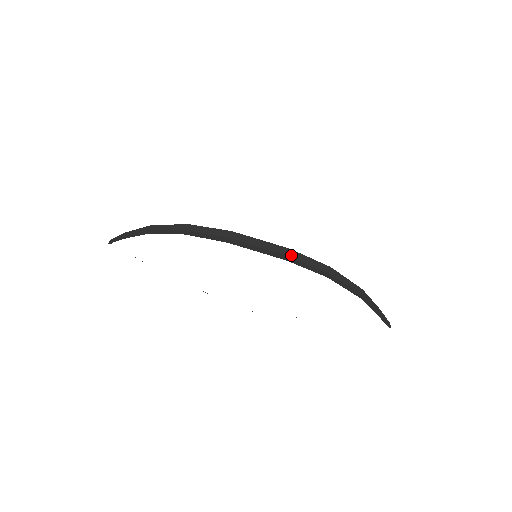
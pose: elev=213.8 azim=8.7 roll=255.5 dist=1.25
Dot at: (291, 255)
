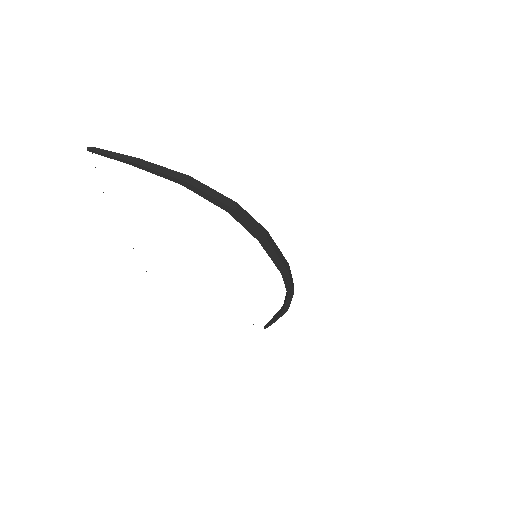
Dot at: (289, 271)
